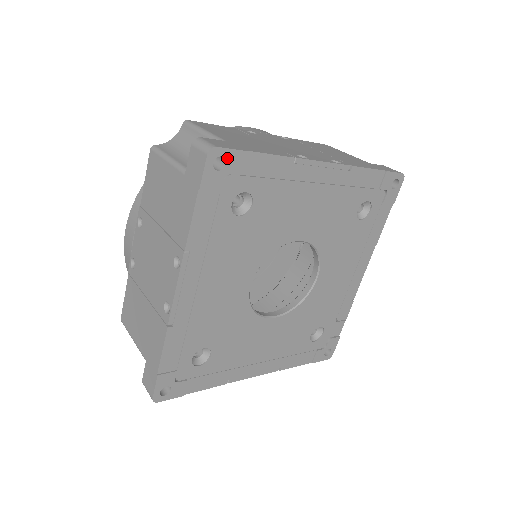
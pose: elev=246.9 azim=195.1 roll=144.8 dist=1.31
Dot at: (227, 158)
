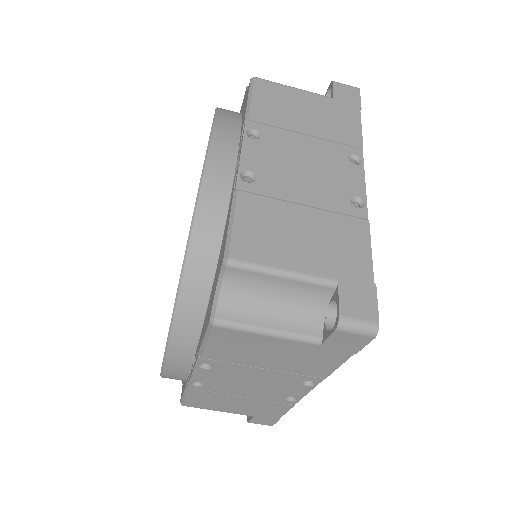
Dot at: occluded
